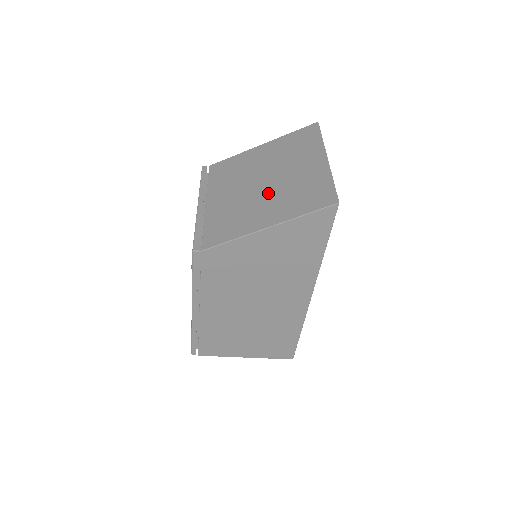
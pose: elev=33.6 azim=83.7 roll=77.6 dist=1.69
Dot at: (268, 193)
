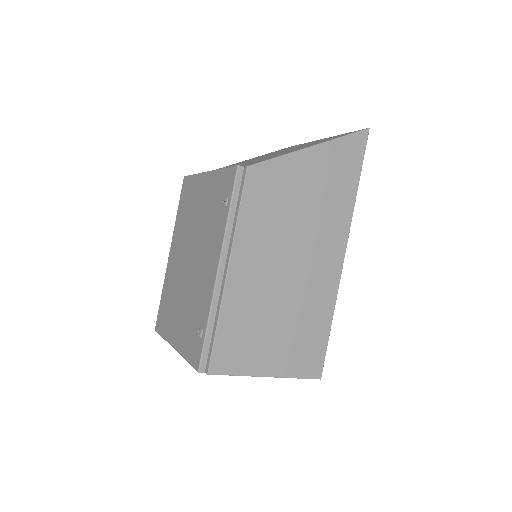
Dot at: occluded
